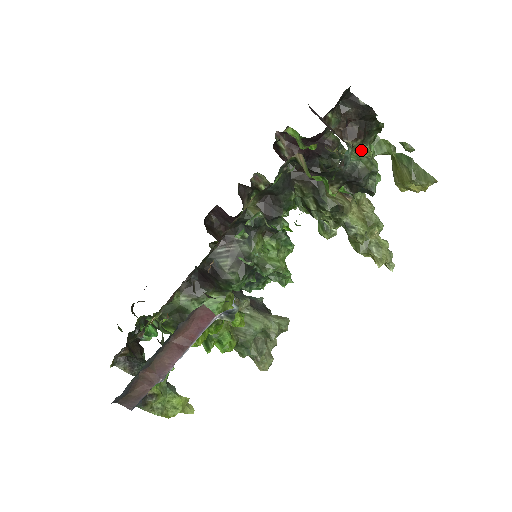
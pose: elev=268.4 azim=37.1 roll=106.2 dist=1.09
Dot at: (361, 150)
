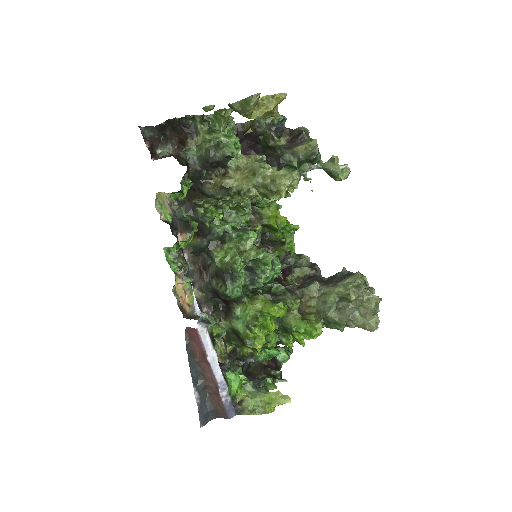
Dot at: (199, 142)
